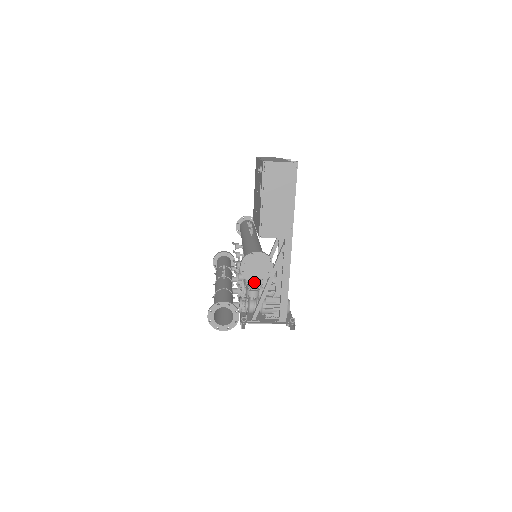
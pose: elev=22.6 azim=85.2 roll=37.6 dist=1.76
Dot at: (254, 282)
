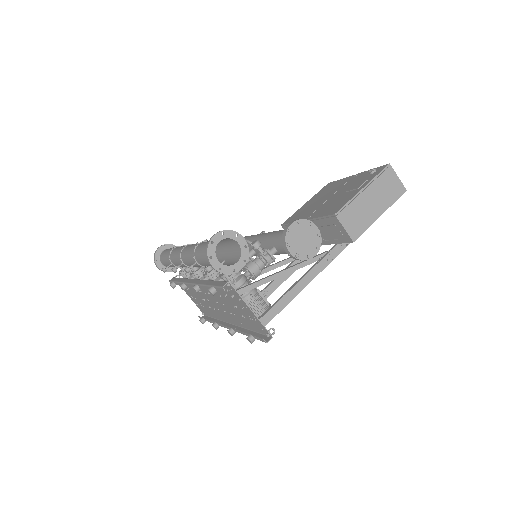
Dot at: (289, 250)
